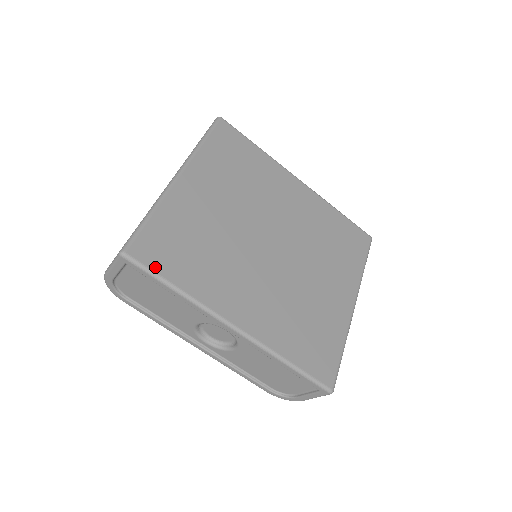
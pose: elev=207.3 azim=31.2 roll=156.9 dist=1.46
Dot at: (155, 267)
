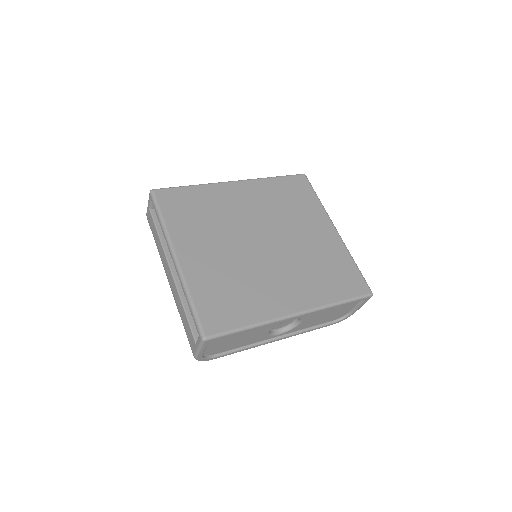
Dot at: (227, 327)
